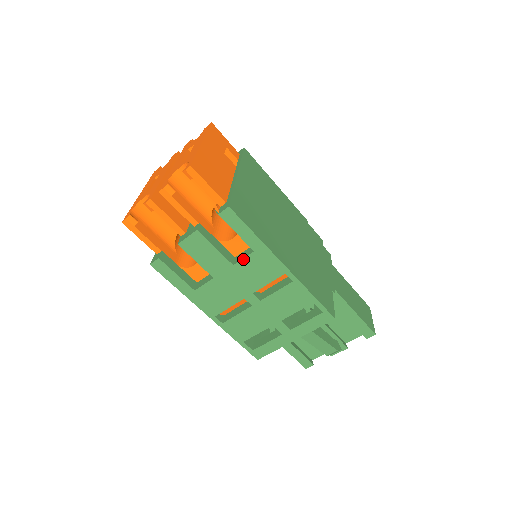
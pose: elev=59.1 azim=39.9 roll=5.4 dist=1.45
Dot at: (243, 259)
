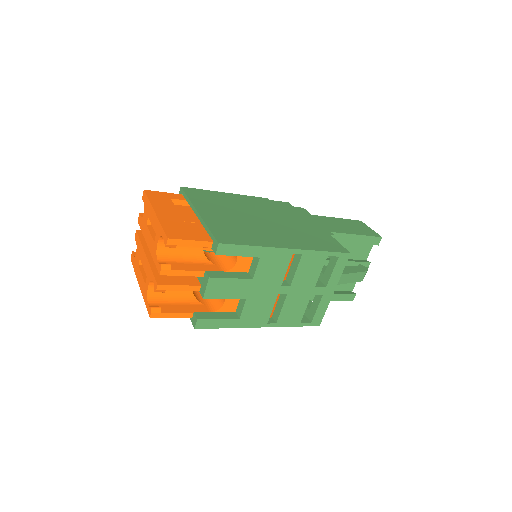
Dot at: (256, 269)
